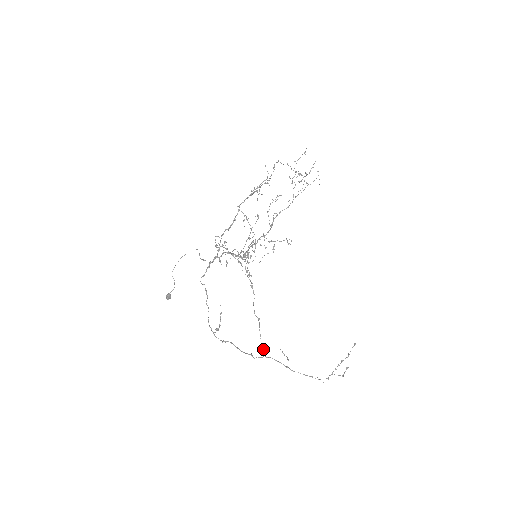
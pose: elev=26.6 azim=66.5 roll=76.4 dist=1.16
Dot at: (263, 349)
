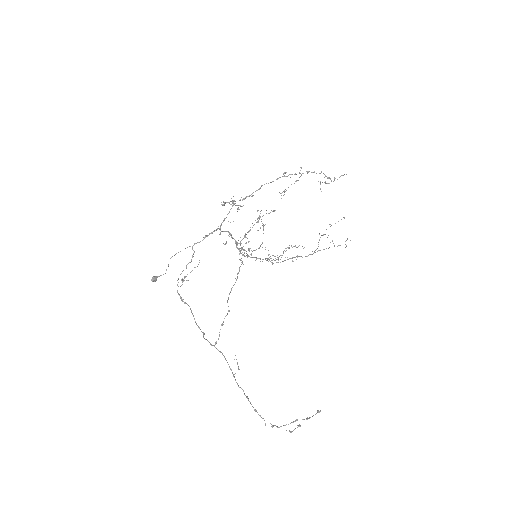
Dot at: (218, 339)
